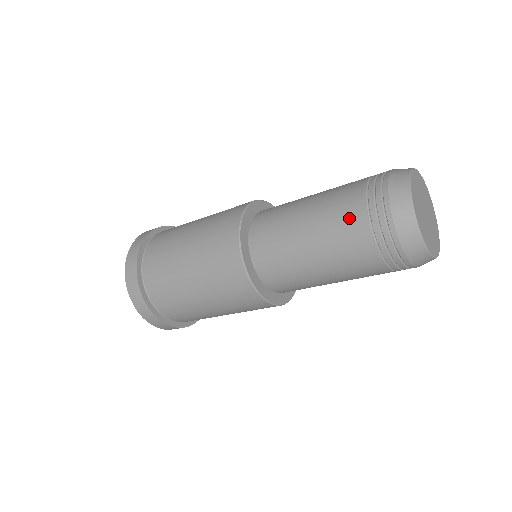
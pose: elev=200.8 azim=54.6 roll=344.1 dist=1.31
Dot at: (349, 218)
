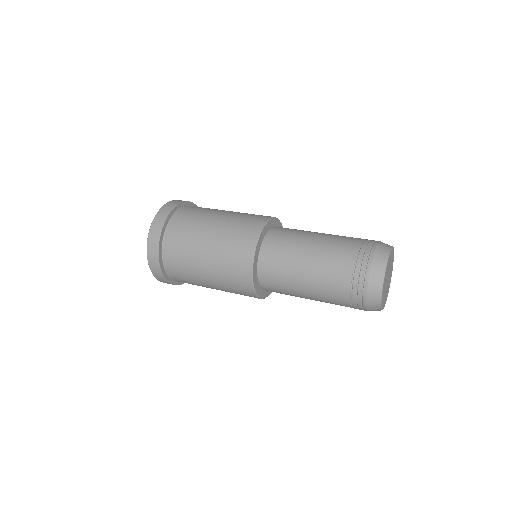
Dot at: (339, 269)
